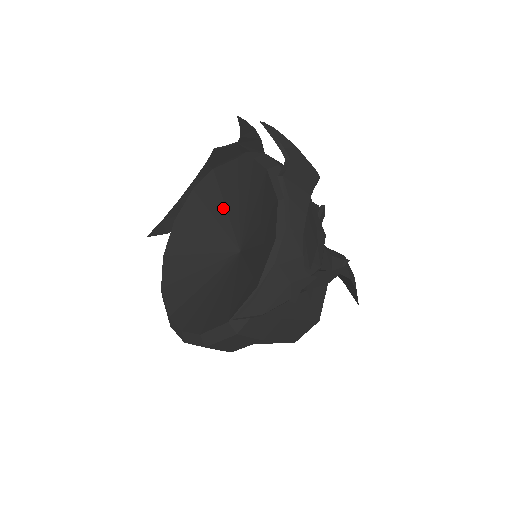
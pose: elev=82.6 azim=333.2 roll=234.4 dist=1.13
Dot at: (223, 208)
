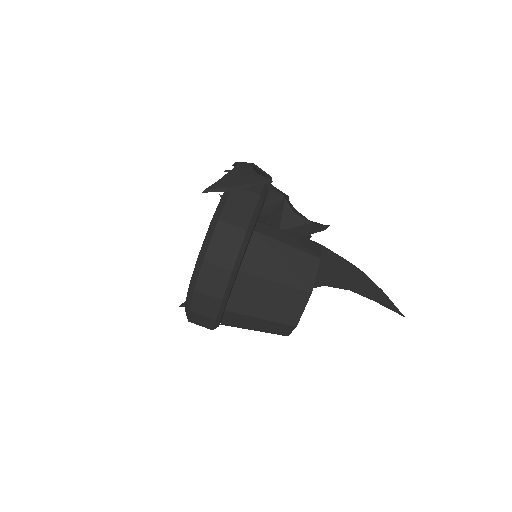
Dot at: occluded
